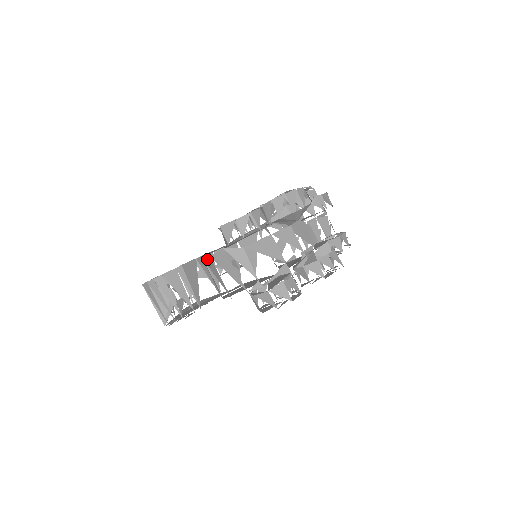
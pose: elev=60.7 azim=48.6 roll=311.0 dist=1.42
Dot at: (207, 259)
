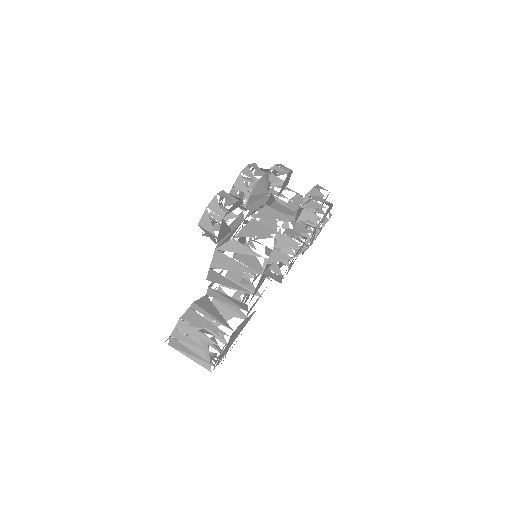
Dot at: (210, 275)
